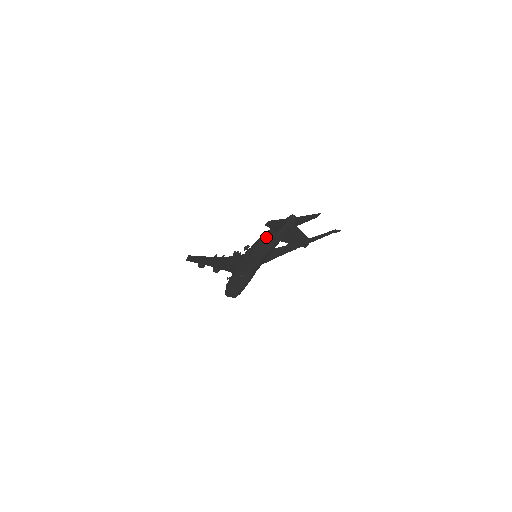
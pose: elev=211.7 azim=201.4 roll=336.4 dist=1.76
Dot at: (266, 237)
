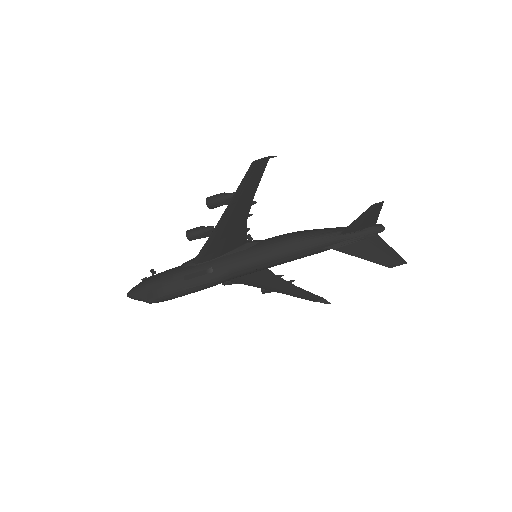
Dot at: (316, 233)
